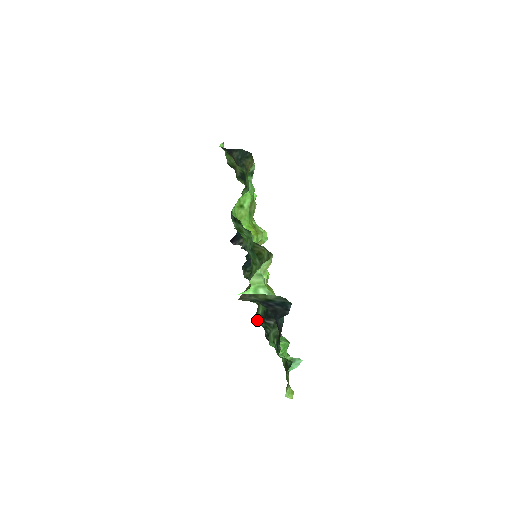
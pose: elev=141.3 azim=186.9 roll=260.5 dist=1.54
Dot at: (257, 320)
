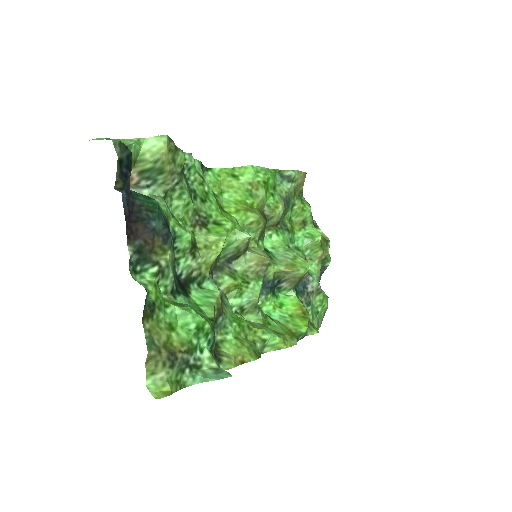
Dot at: (179, 281)
